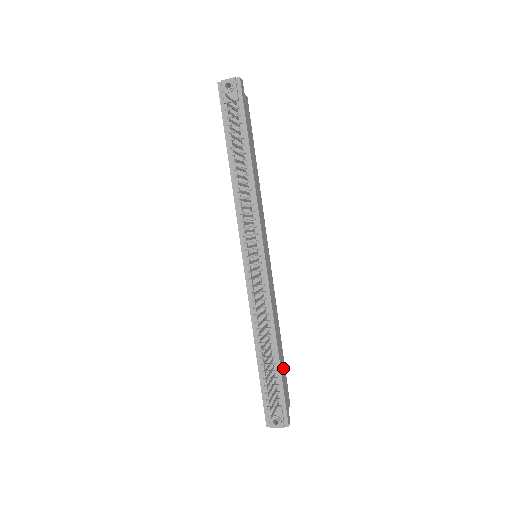
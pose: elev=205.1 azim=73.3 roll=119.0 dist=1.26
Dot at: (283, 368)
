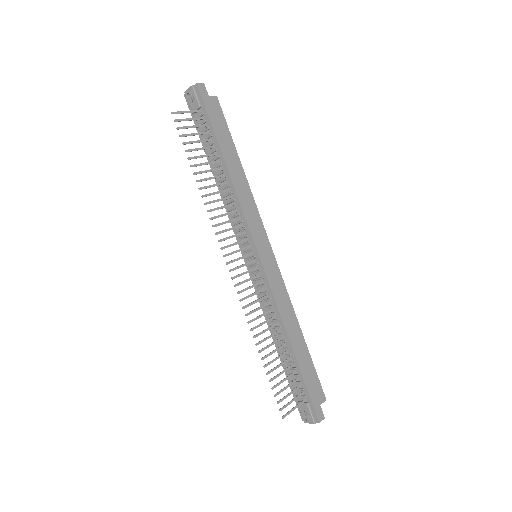
Dot at: (307, 364)
